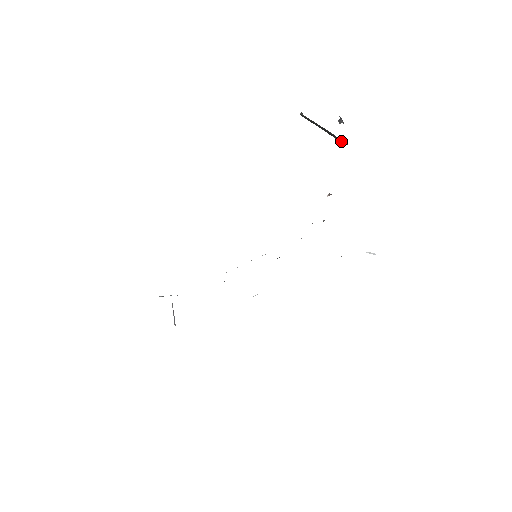
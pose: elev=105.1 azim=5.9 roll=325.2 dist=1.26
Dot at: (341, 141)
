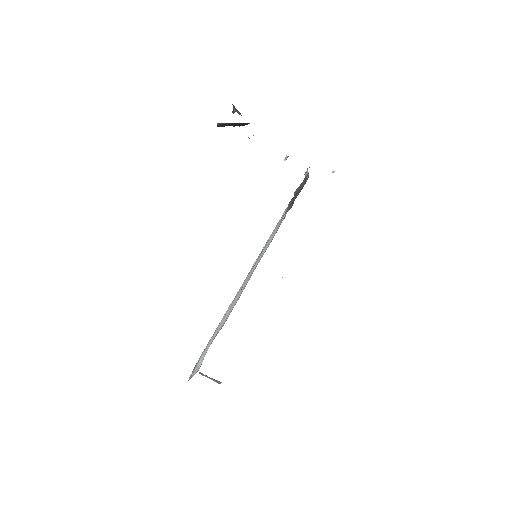
Dot at: (244, 125)
